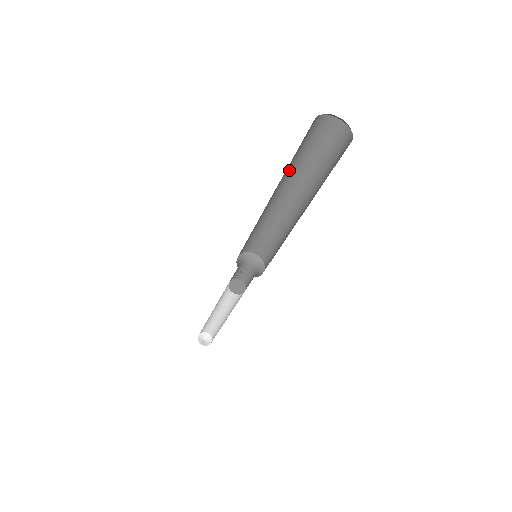
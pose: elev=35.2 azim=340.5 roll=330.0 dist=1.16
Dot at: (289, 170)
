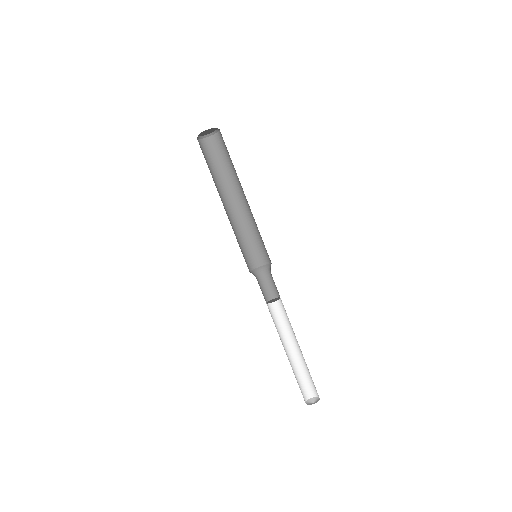
Dot at: (224, 180)
